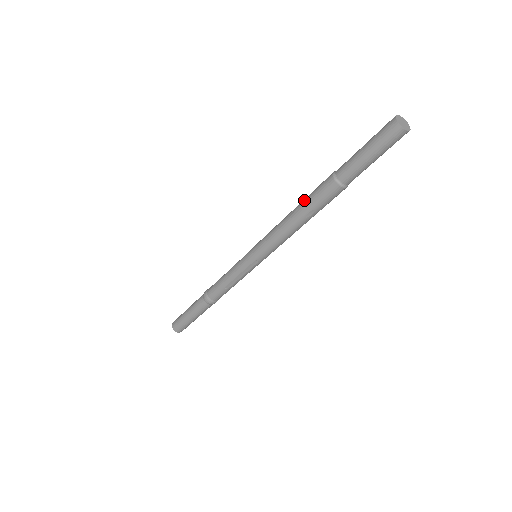
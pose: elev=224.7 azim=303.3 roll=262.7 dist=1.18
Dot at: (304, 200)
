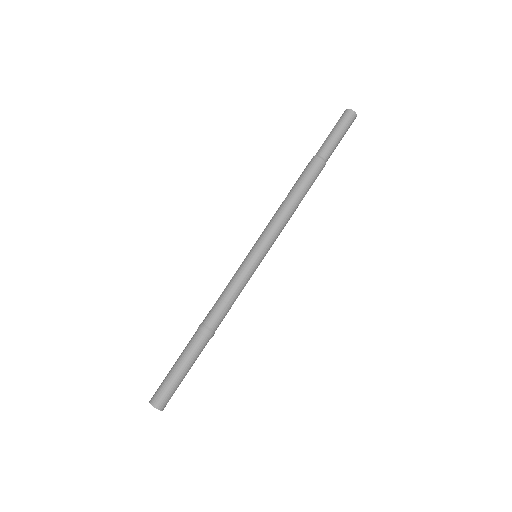
Dot at: (294, 184)
